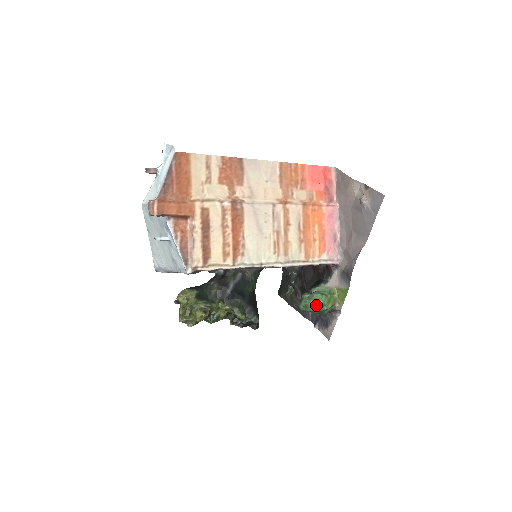
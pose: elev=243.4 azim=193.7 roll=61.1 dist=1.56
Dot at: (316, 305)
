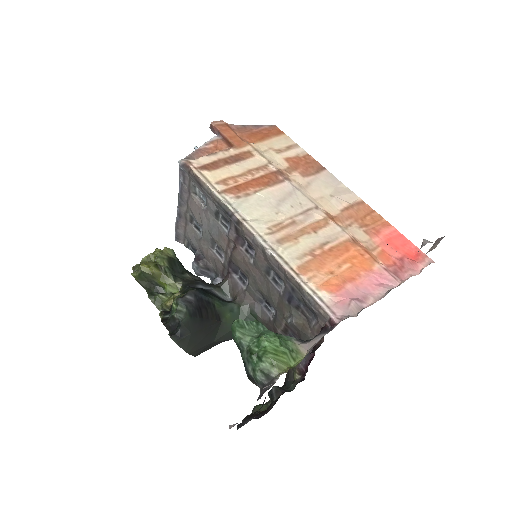
Dot at: (255, 339)
